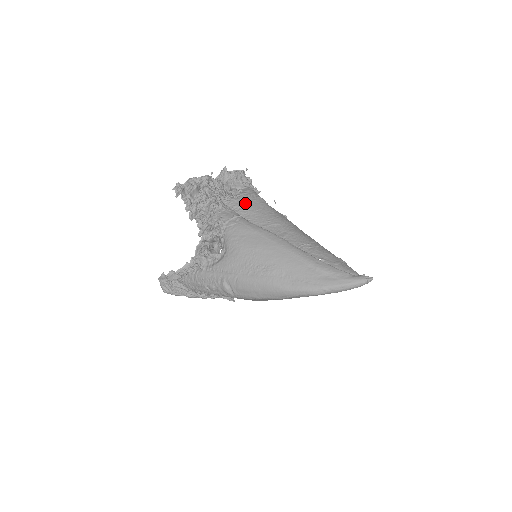
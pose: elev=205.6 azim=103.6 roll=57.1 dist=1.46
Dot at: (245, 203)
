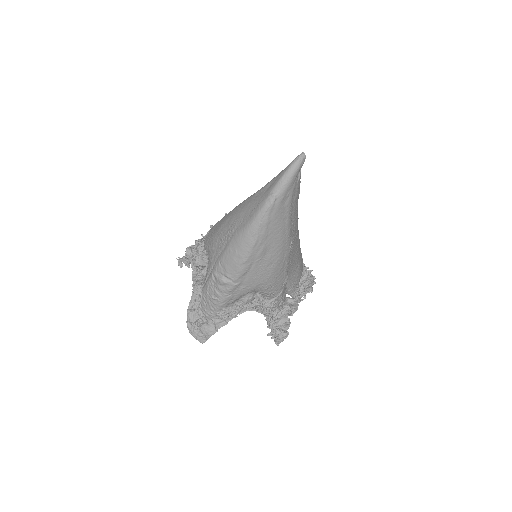
Dot at: occluded
